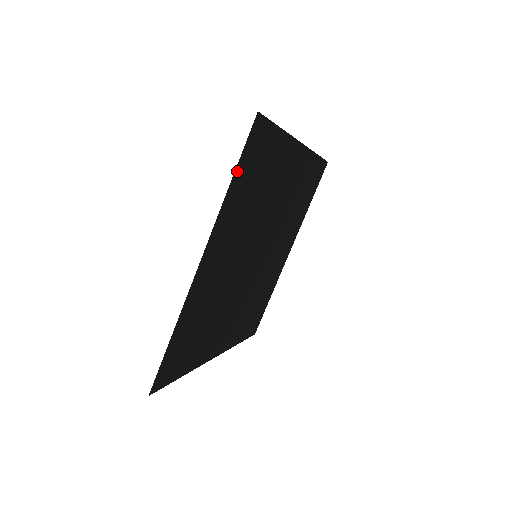
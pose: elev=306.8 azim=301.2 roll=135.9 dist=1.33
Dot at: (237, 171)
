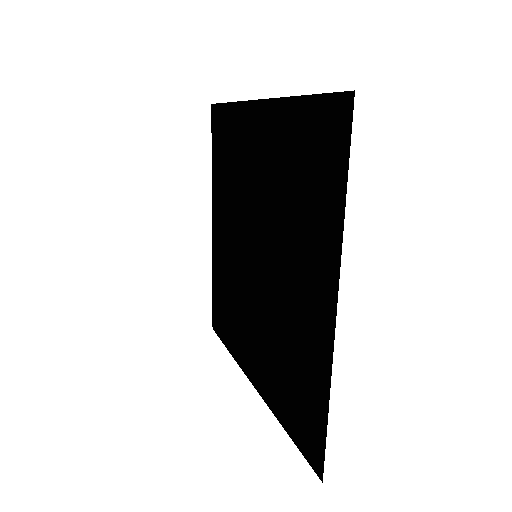
Dot at: (226, 108)
